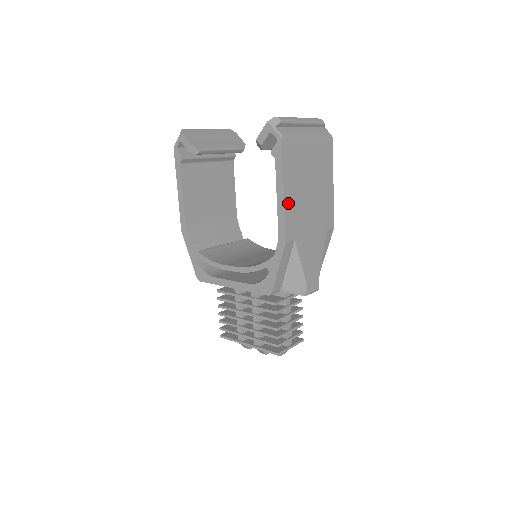
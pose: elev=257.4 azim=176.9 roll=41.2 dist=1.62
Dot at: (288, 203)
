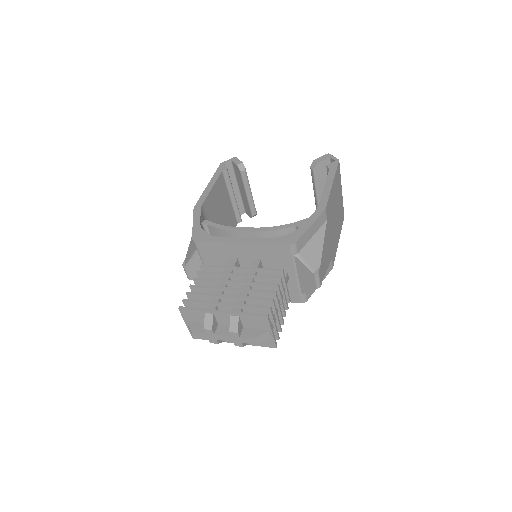
Dot at: (331, 193)
